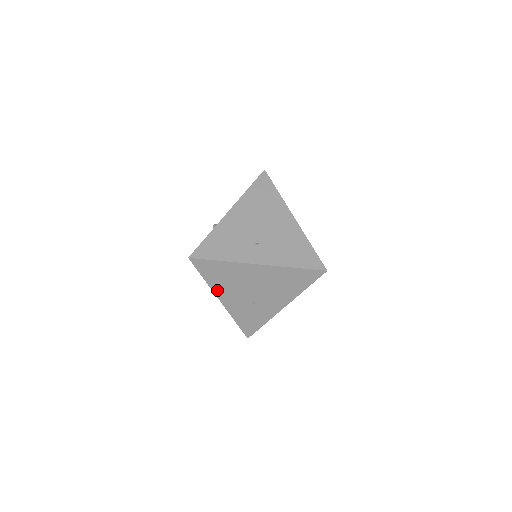
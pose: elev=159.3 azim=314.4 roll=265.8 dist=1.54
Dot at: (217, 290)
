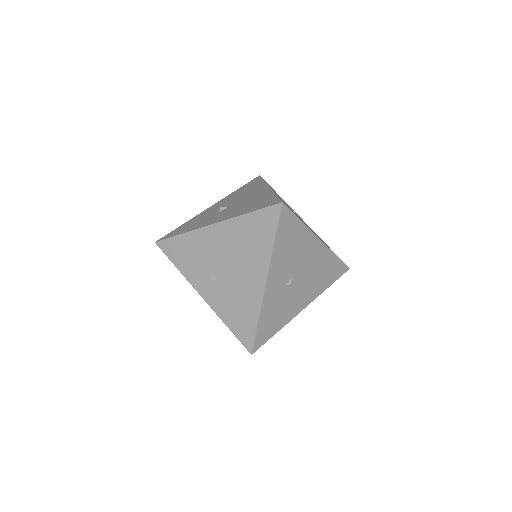
Dot at: occluded
